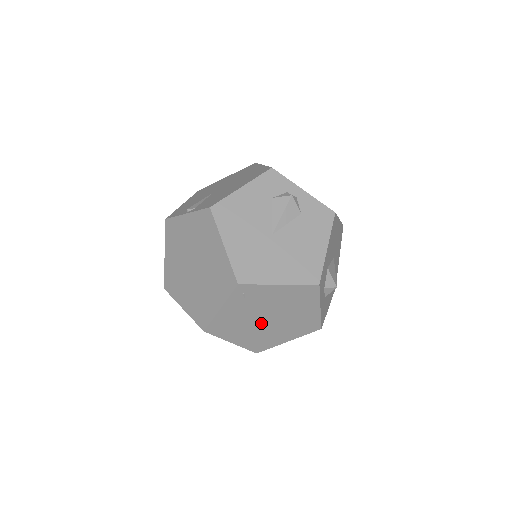
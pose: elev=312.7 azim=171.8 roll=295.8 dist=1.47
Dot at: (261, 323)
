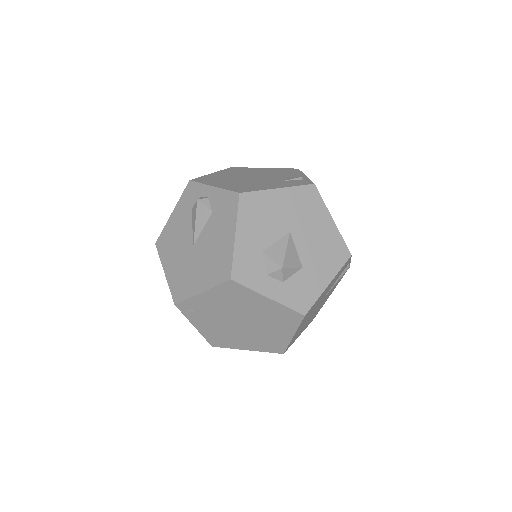
Dot at: (242, 327)
